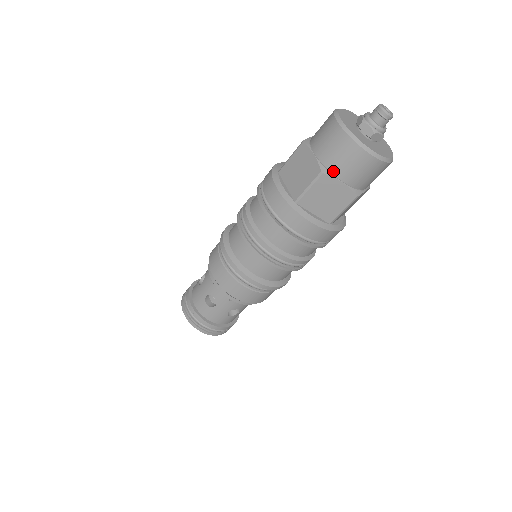
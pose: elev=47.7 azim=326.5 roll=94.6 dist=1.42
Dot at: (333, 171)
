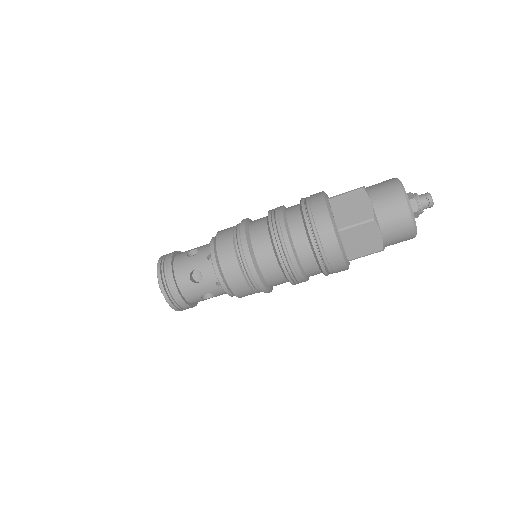
Dot at: (380, 222)
